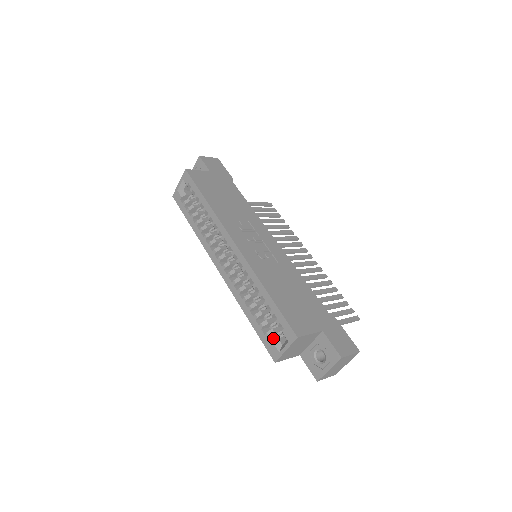
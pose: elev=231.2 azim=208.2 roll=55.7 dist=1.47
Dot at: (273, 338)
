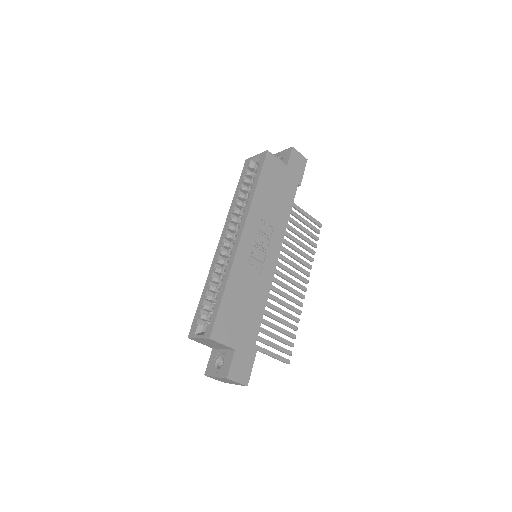
Dot at: (203, 322)
